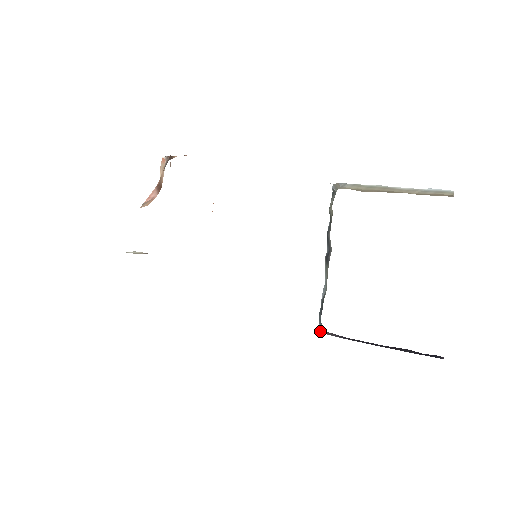
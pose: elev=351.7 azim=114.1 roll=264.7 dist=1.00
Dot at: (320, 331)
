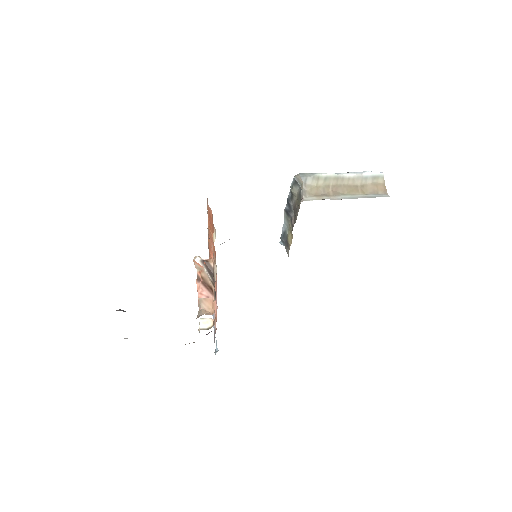
Dot at: occluded
